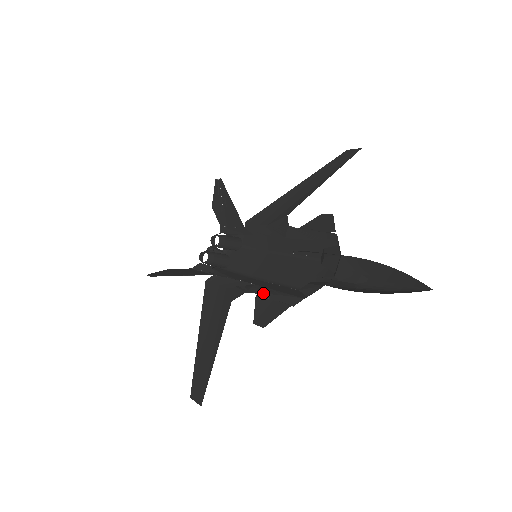
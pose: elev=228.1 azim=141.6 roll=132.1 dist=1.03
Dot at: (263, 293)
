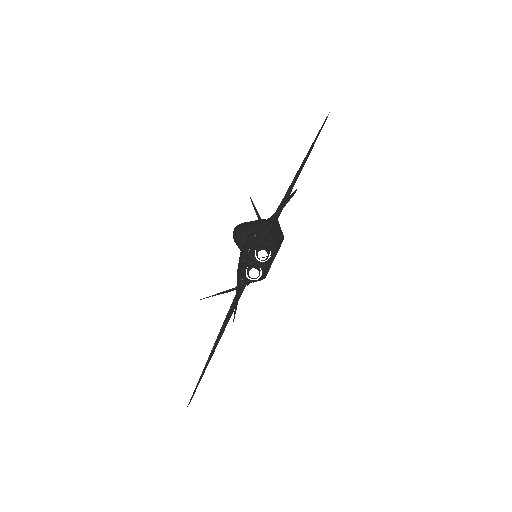
Dot at: occluded
